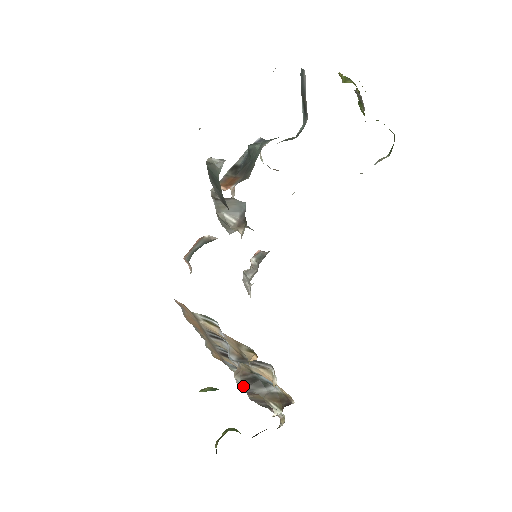
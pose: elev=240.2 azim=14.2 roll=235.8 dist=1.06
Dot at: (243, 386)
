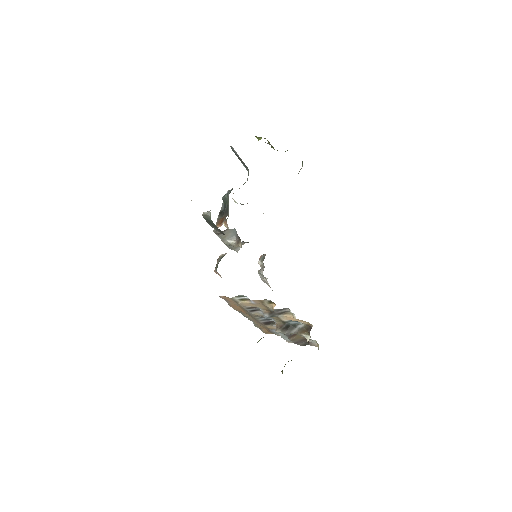
Dot at: occluded
